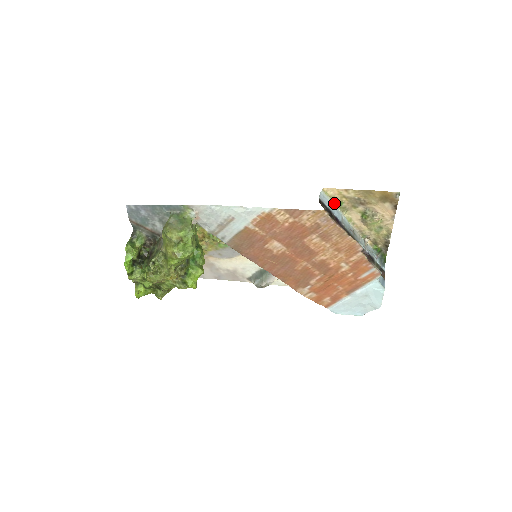
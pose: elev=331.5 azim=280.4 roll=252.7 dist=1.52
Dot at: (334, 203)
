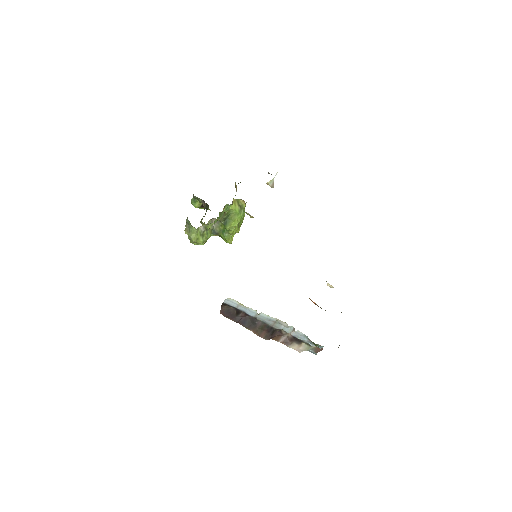
Dot at: (245, 306)
